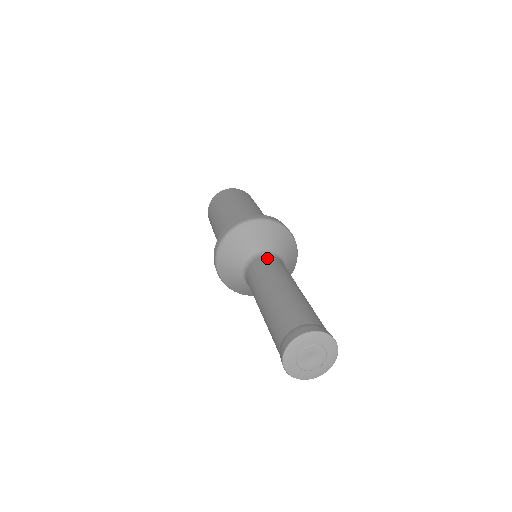
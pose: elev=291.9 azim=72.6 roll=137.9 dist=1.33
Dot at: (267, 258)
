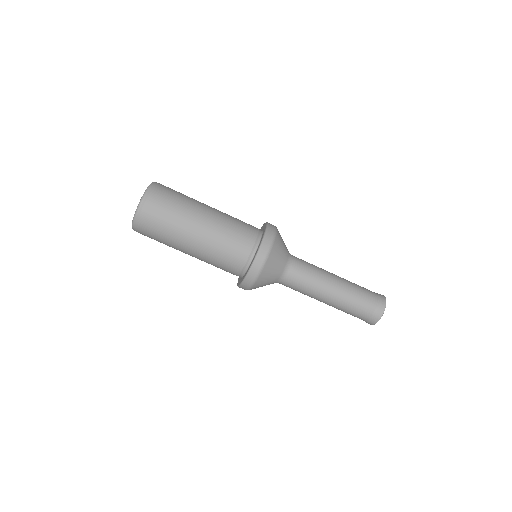
Dot at: (297, 266)
